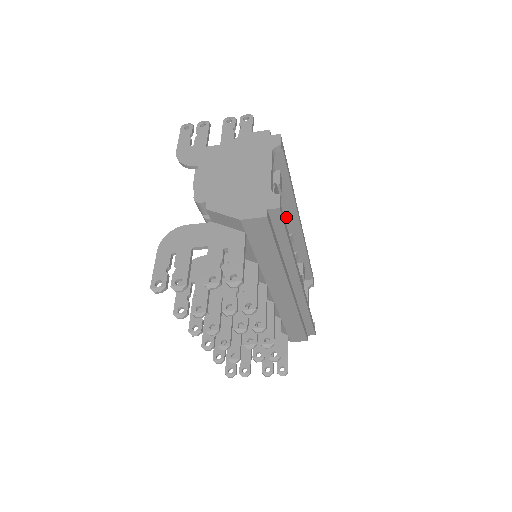
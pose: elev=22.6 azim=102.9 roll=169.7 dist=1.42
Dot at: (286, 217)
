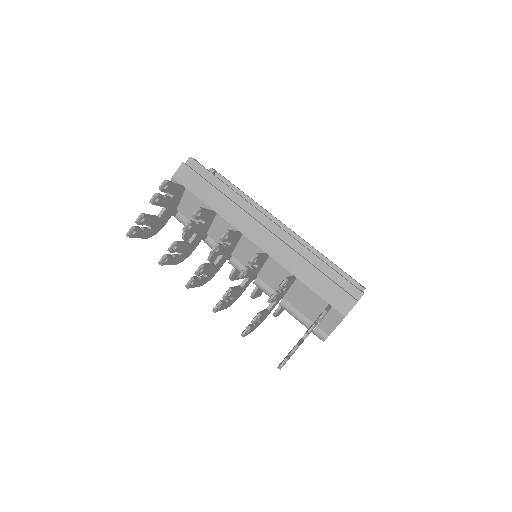
Dot at: occluded
